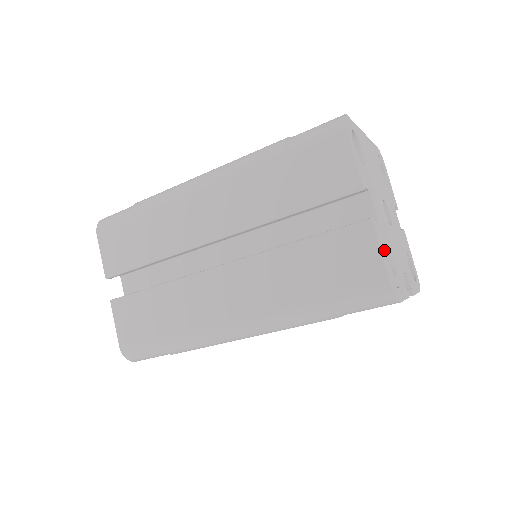
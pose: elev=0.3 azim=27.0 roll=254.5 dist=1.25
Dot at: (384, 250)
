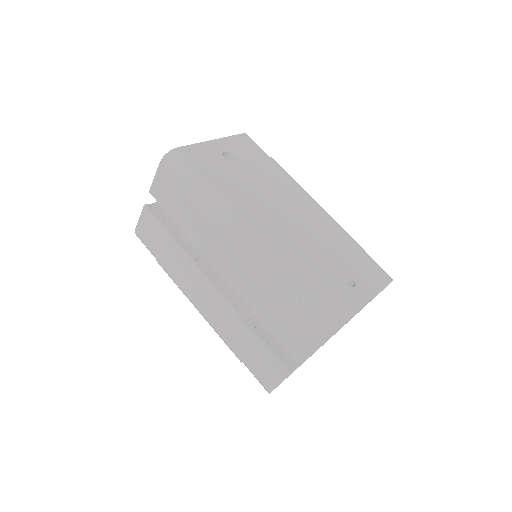
Dot at: occluded
